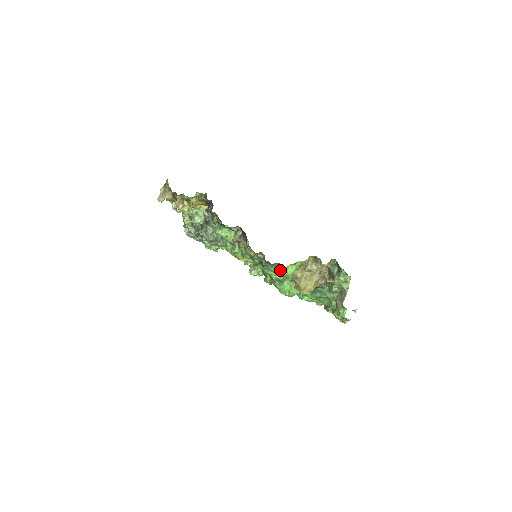
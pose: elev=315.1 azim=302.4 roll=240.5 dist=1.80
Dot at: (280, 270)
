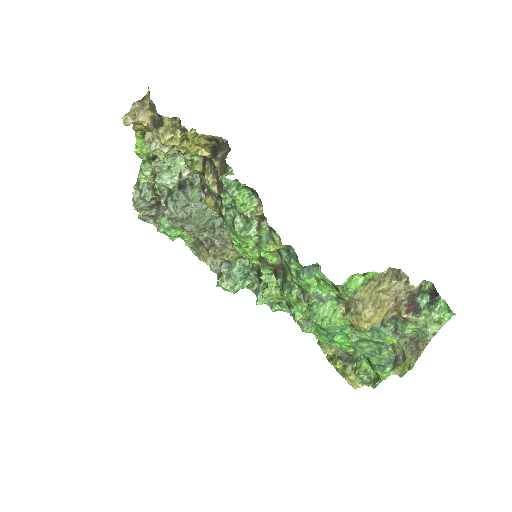
Dot at: occluded
